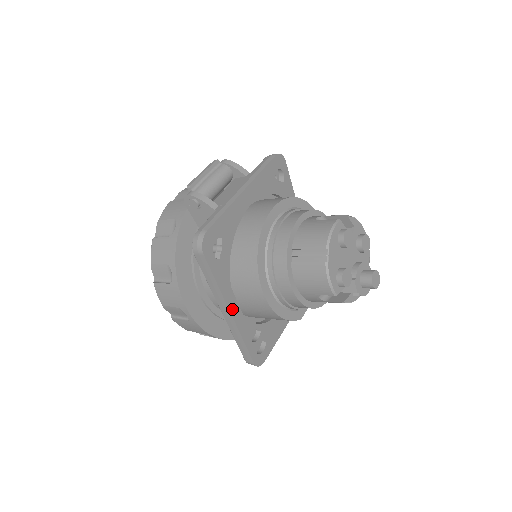
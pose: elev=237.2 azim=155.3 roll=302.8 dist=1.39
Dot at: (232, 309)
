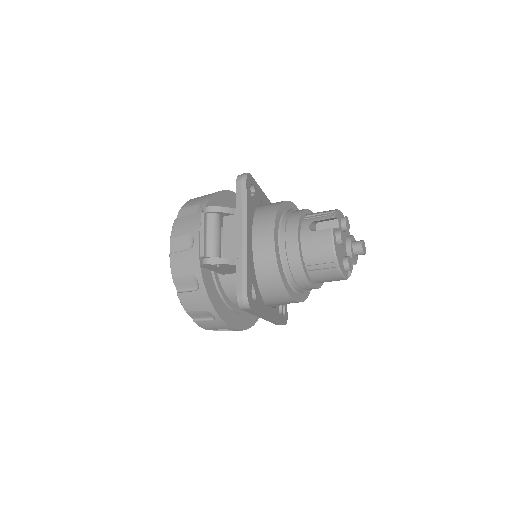
Dot at: (269, 314)
